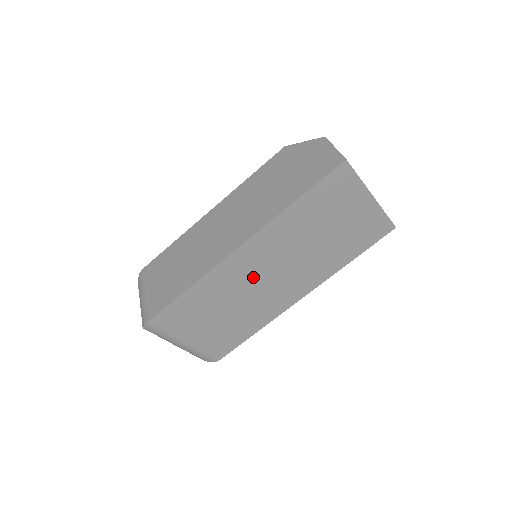
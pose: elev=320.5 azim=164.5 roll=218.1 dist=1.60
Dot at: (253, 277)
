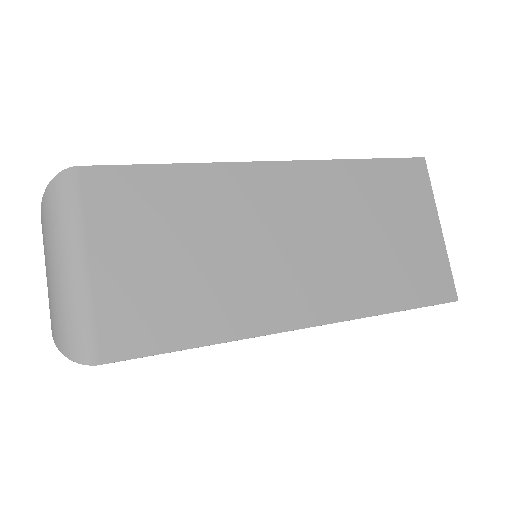
Dot at: (263, 223)
